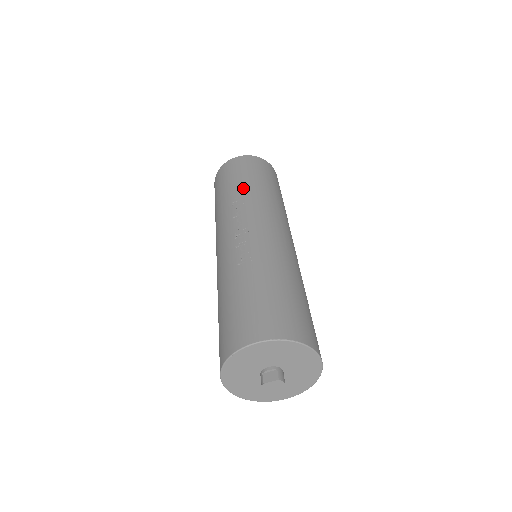
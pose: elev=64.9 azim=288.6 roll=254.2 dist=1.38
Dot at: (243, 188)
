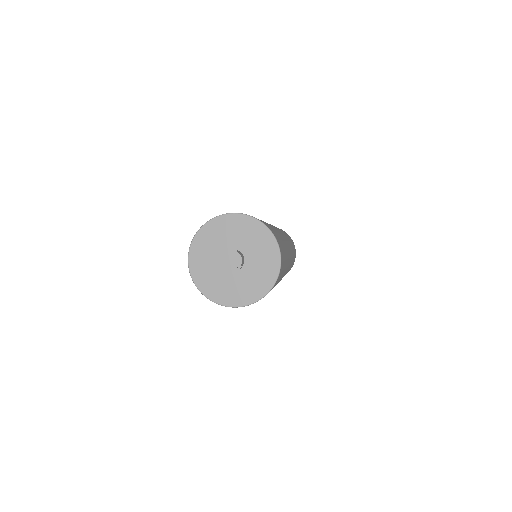
Dot at: occluded
